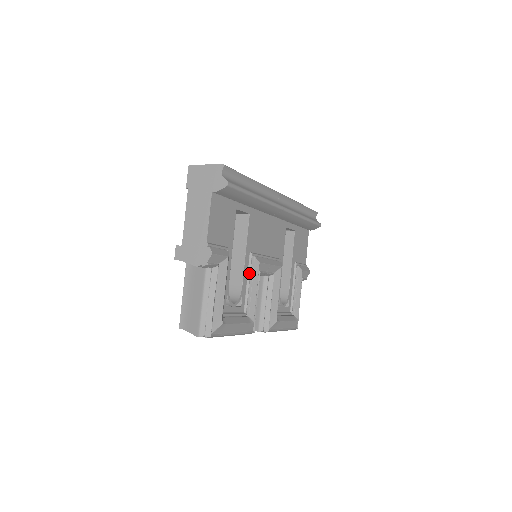
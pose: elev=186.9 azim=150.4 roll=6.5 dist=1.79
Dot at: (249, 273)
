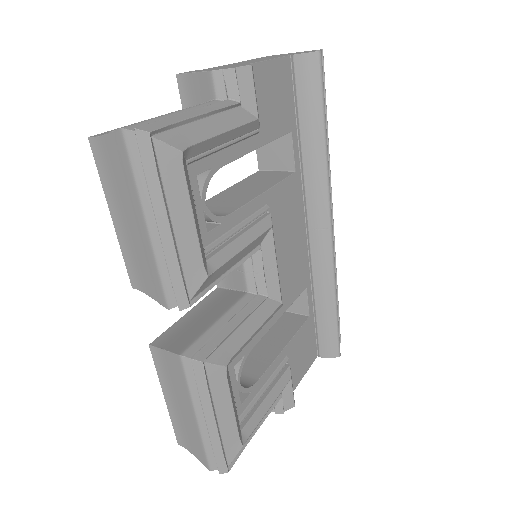
Dot at: (250, 219)
